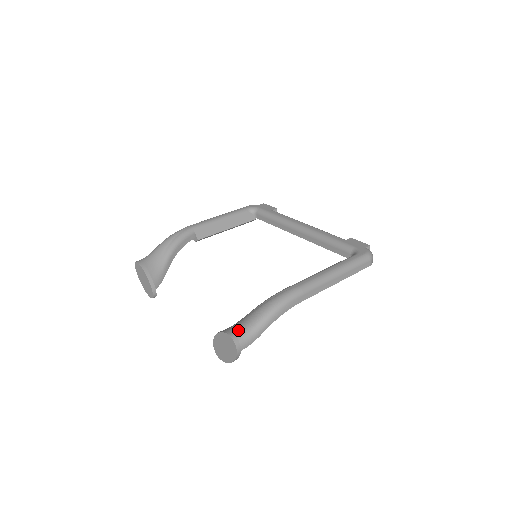
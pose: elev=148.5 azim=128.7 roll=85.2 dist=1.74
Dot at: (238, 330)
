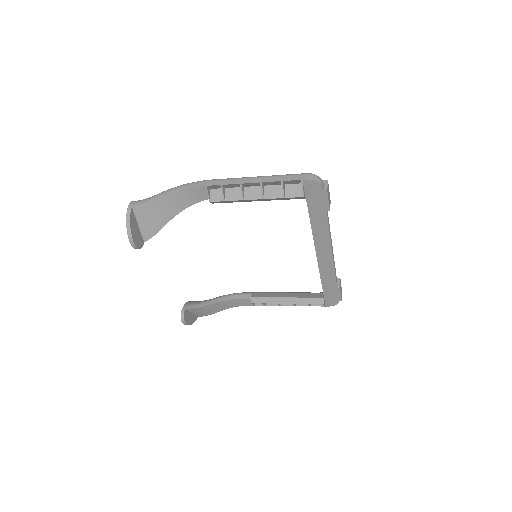
Dot at: occluded
